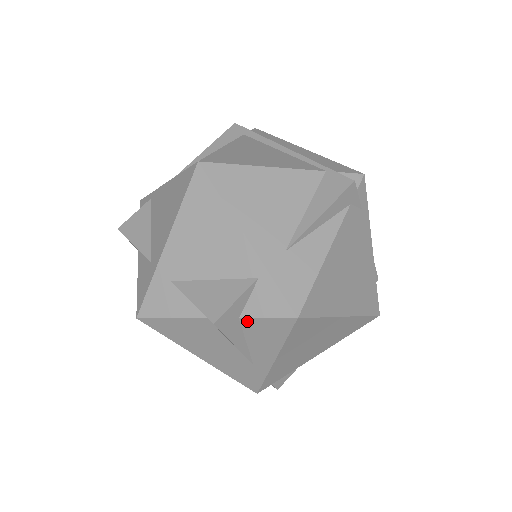
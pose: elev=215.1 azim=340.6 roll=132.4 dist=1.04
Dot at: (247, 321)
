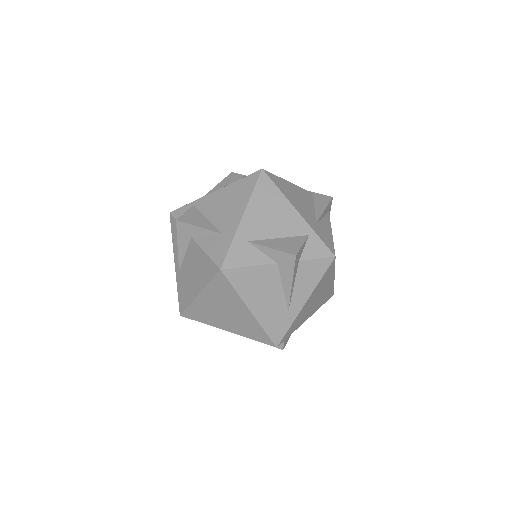
Dot at: (303, 263)
